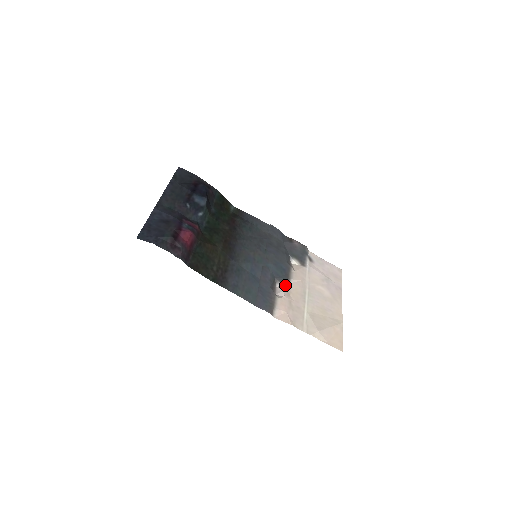
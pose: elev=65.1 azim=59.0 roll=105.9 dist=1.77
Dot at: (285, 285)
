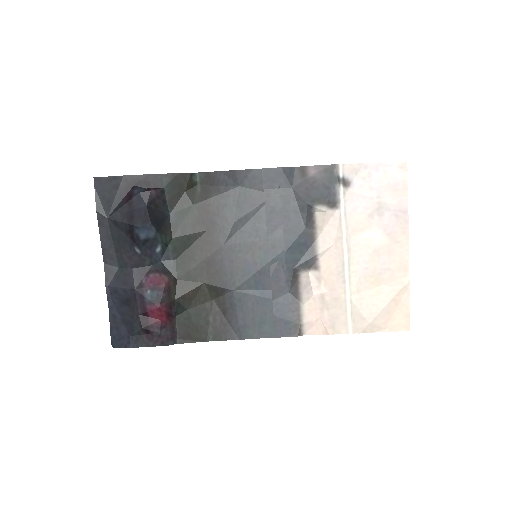
Dot at: (311, 269)
